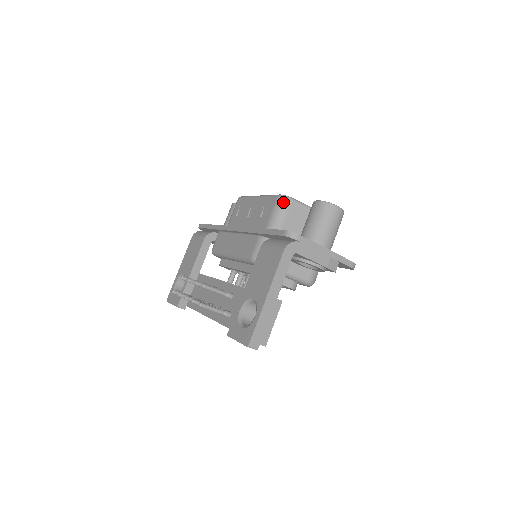
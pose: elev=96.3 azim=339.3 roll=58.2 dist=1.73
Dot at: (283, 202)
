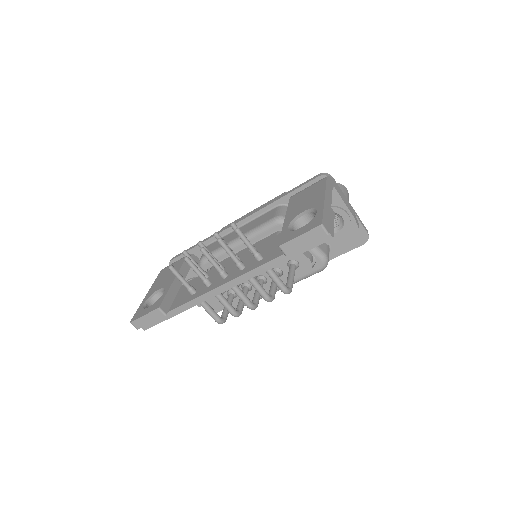
Dot at: occluded
